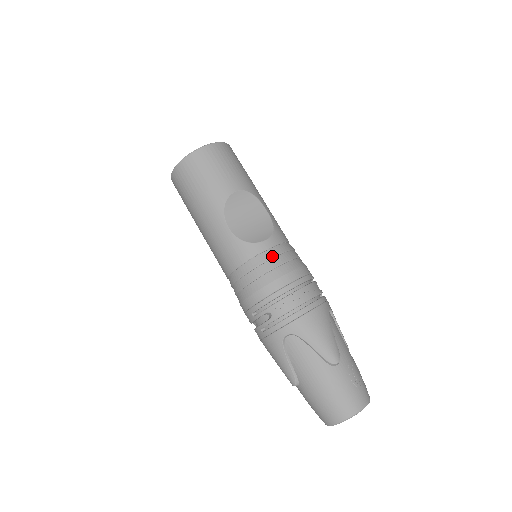
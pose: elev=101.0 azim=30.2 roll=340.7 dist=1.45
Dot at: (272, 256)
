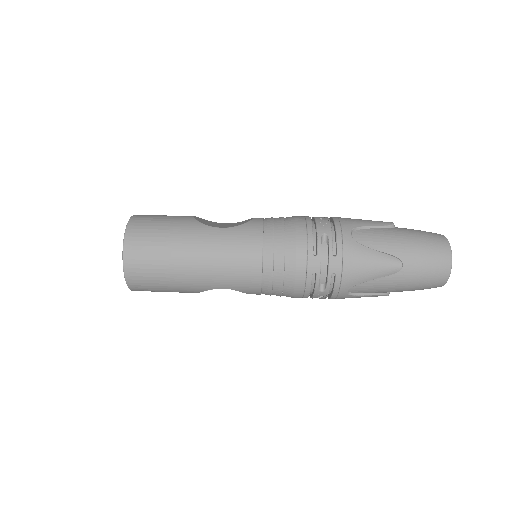
Dot at: (272, 218)
